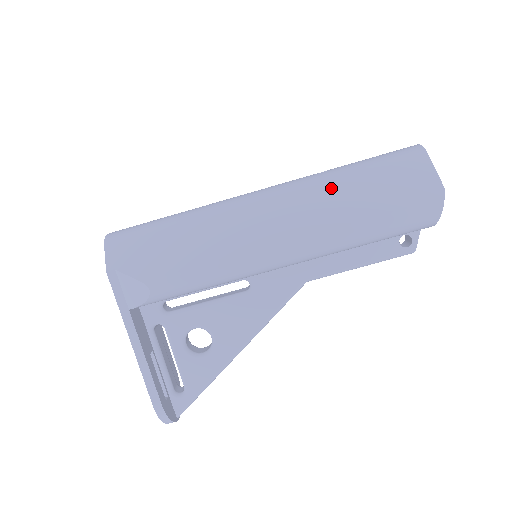
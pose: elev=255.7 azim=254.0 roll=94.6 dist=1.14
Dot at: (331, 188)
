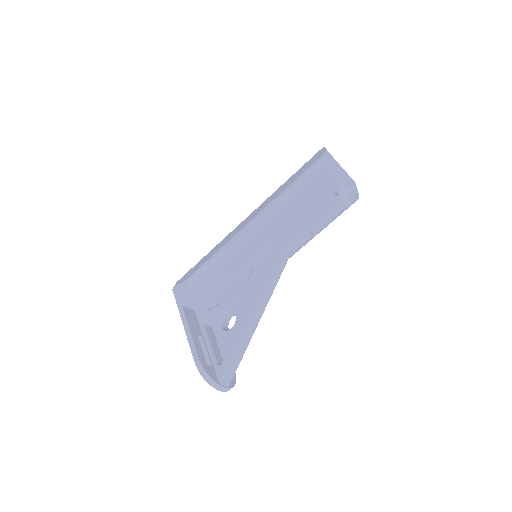
Dot at: (276, 191)
